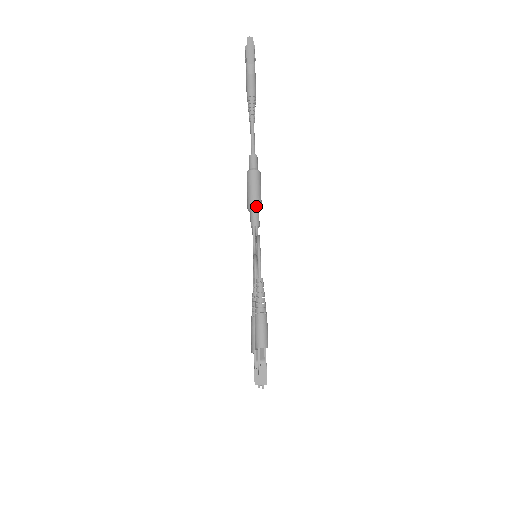
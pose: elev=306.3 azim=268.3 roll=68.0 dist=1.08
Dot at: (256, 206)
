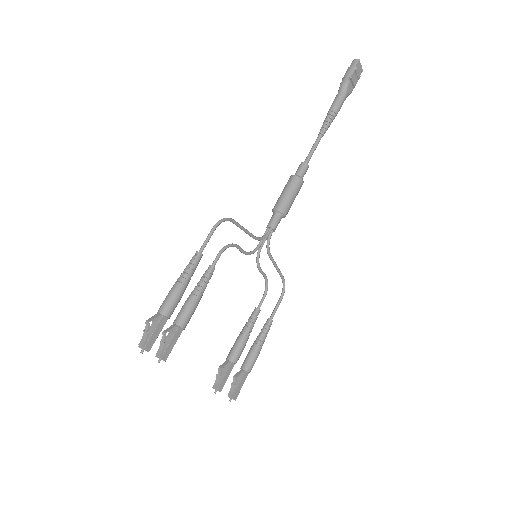
Dot at: (277, 208)
